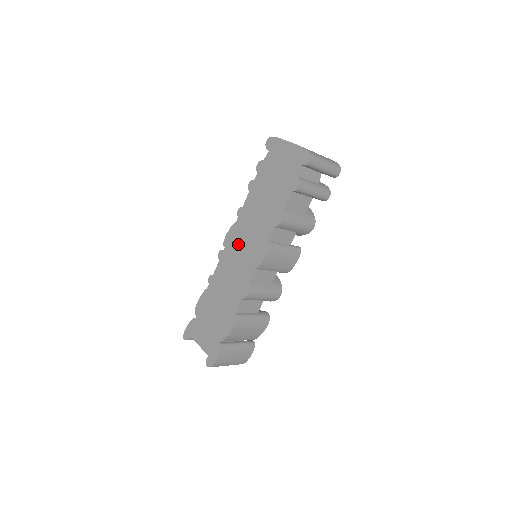
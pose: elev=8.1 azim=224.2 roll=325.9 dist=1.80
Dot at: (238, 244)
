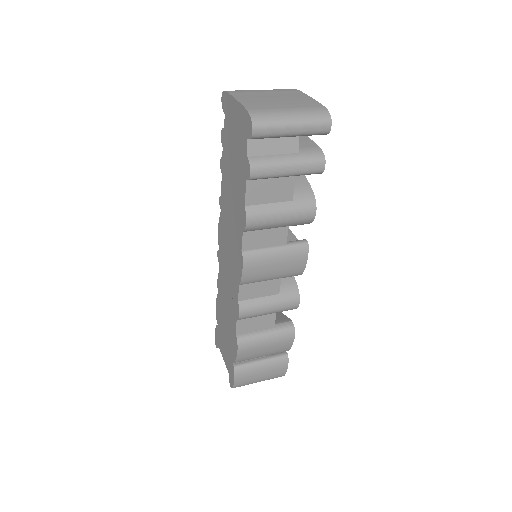
Dot at: (225, 246)
